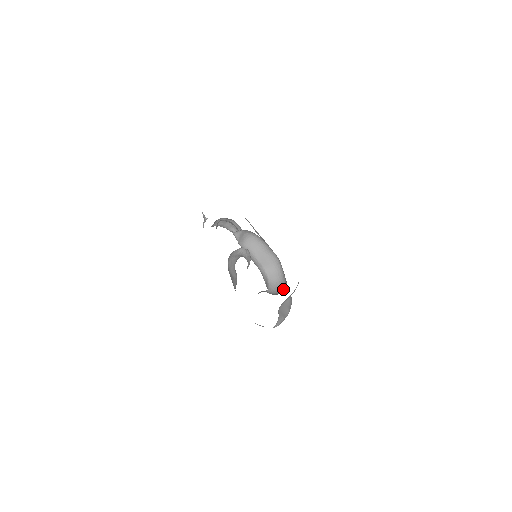
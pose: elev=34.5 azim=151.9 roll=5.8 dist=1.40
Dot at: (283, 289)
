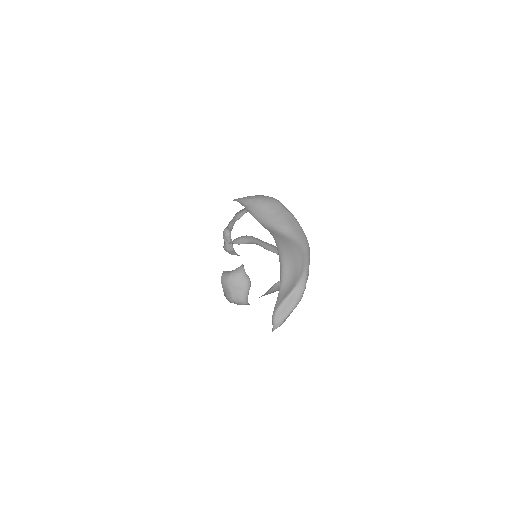
Dot at: occluded
